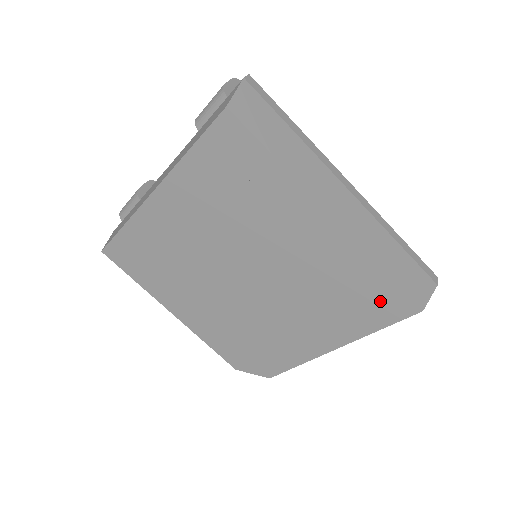
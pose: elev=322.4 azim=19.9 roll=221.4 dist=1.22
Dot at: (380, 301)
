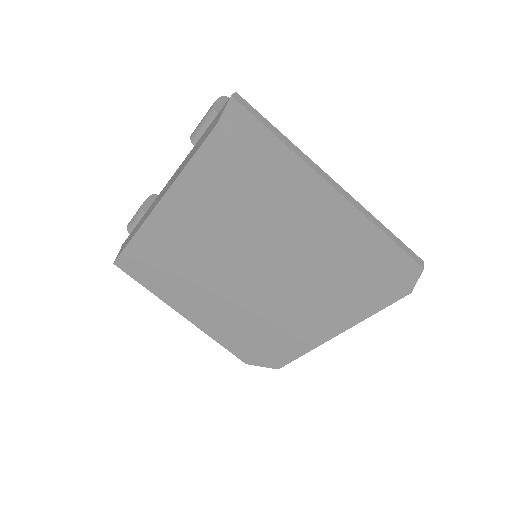
Dot at: (372, 287)
